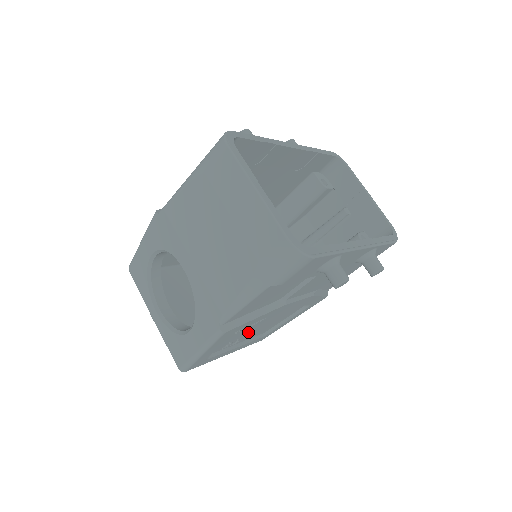
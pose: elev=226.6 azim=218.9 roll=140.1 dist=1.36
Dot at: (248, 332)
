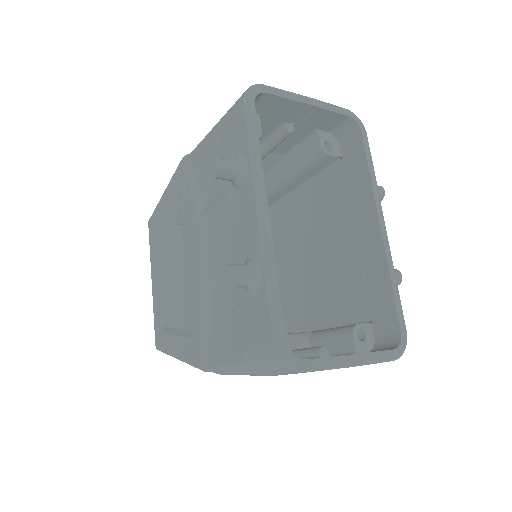
Dot at: occluded
